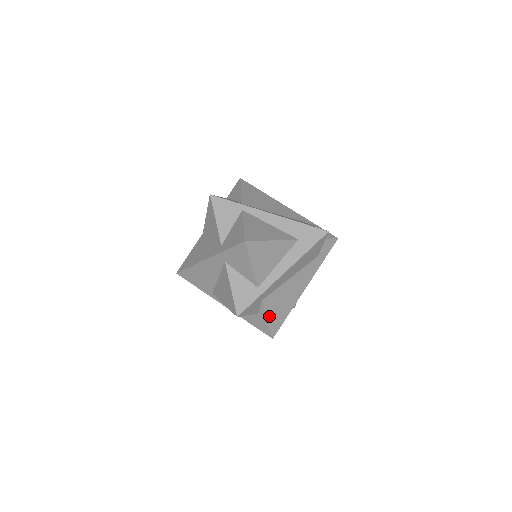
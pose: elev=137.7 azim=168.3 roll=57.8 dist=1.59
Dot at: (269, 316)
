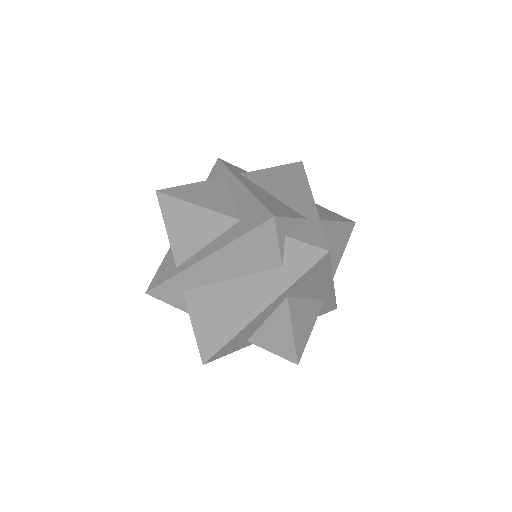
Dot at: (196, 323)
